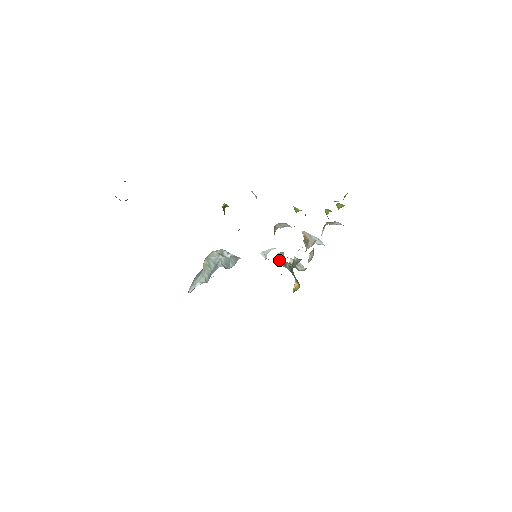
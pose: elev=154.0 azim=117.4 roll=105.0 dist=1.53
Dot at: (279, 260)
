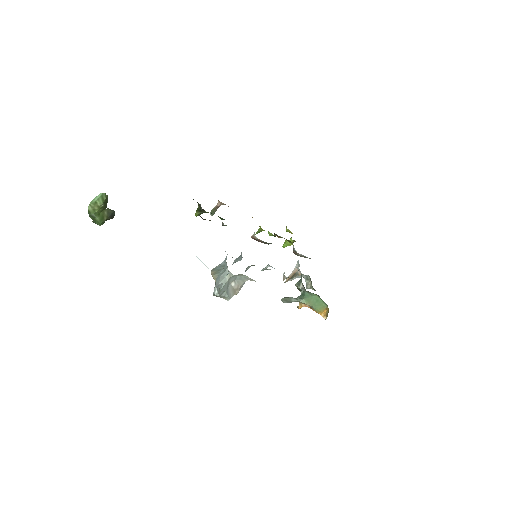
Dot at: (286, 297)
